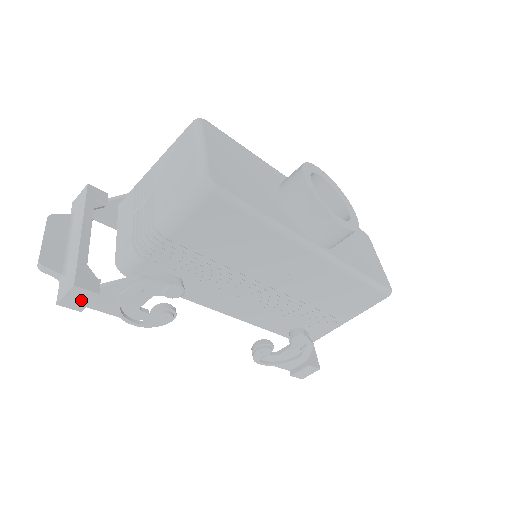
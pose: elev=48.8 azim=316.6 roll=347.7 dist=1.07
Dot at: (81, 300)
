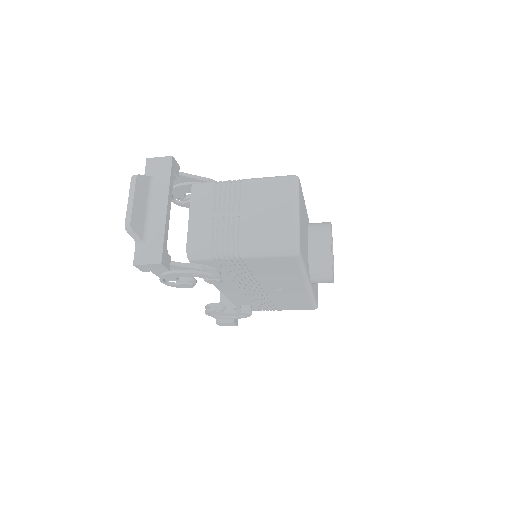
Dot at: (153, 268)
